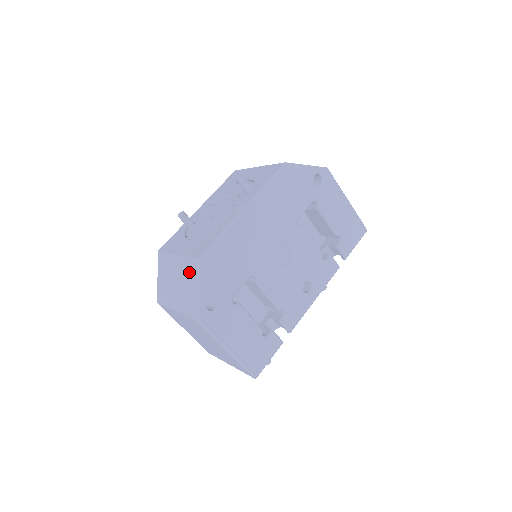
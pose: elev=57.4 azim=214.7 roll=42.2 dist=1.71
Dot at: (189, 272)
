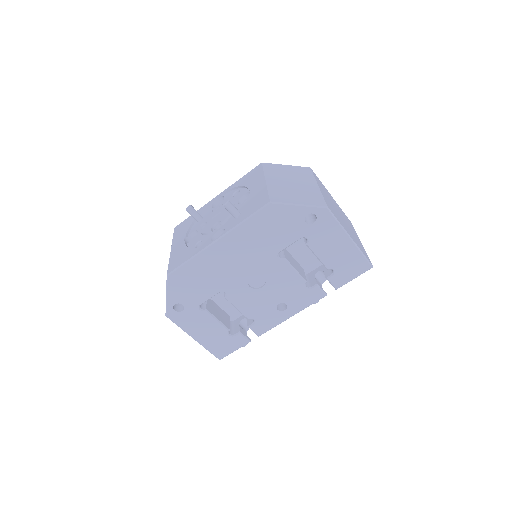
Dot at: occluded
